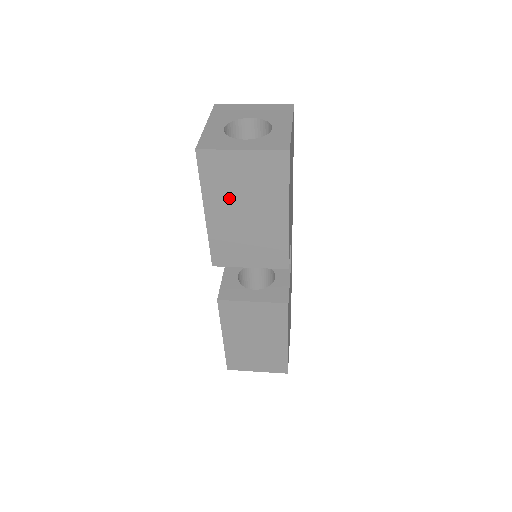
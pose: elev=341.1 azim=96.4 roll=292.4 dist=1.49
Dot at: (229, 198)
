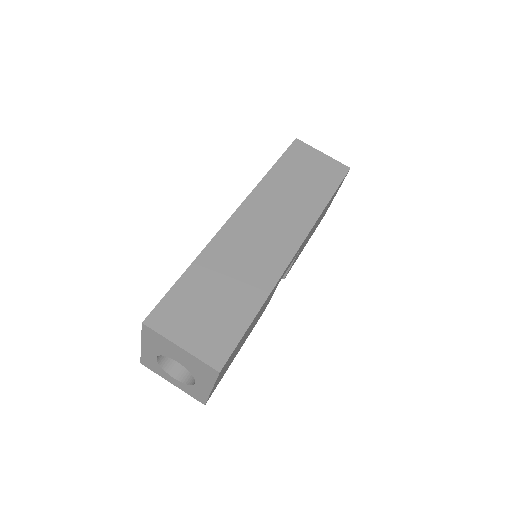
Dot at: occluded
